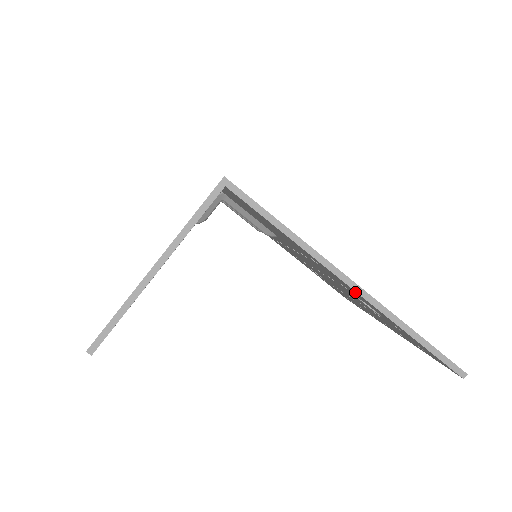
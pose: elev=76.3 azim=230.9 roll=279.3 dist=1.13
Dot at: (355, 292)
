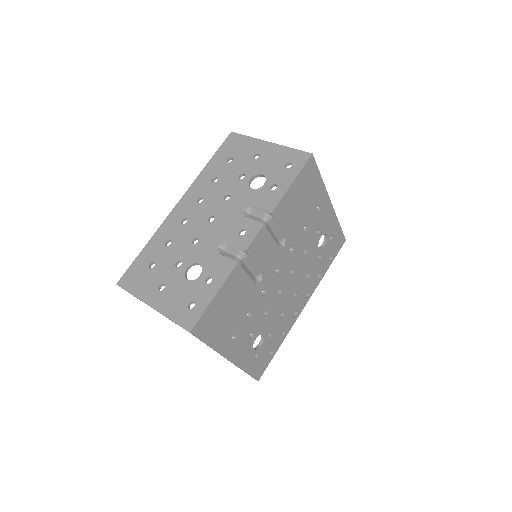
Dot at: (233, 356)
